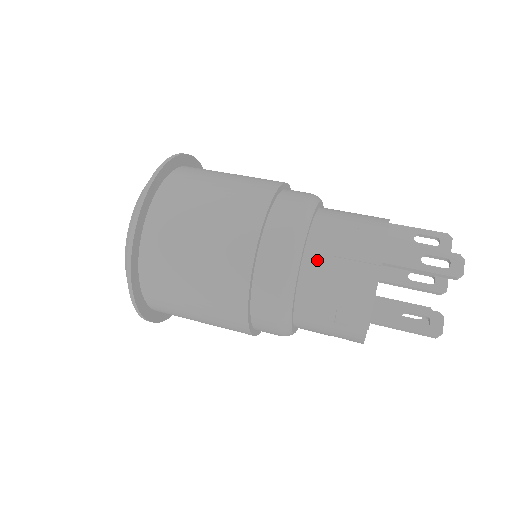
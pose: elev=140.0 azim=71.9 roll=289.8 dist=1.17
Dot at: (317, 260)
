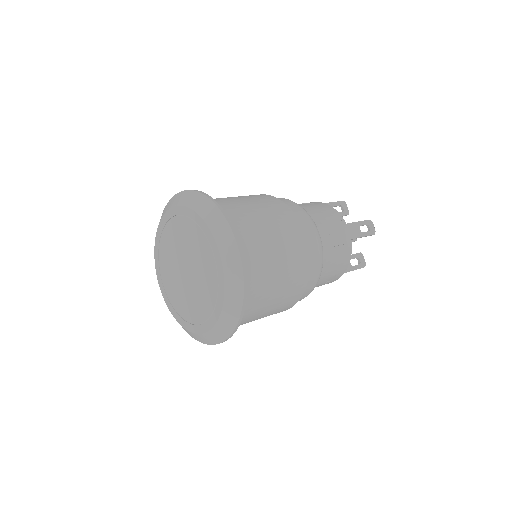
Dot at: (326, 253)
